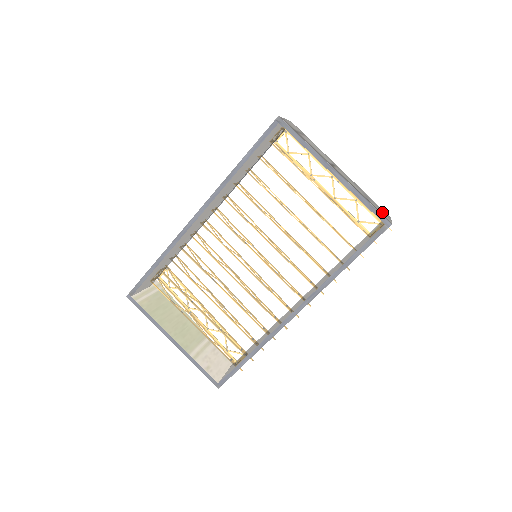
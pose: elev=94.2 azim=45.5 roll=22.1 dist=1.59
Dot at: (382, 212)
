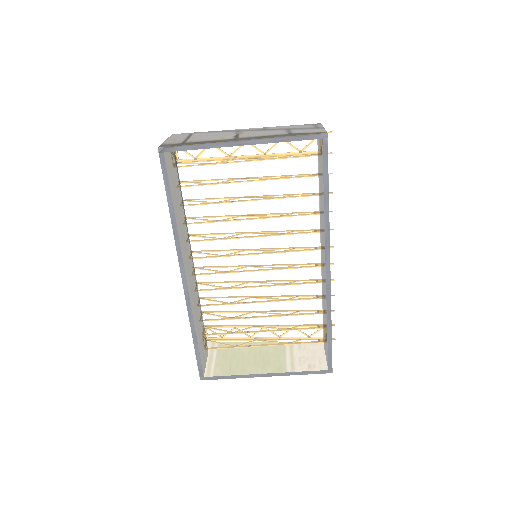
Dot at: (310, 130)
